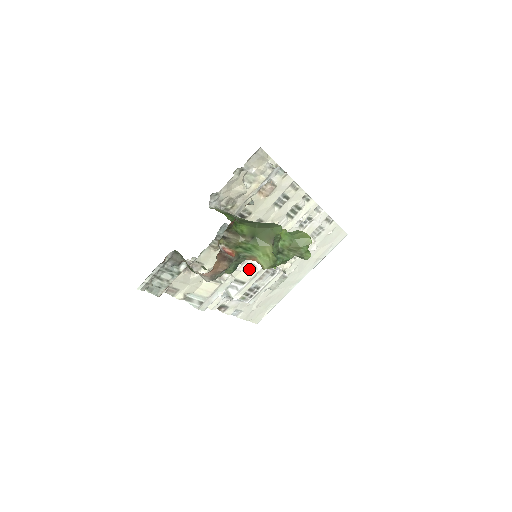
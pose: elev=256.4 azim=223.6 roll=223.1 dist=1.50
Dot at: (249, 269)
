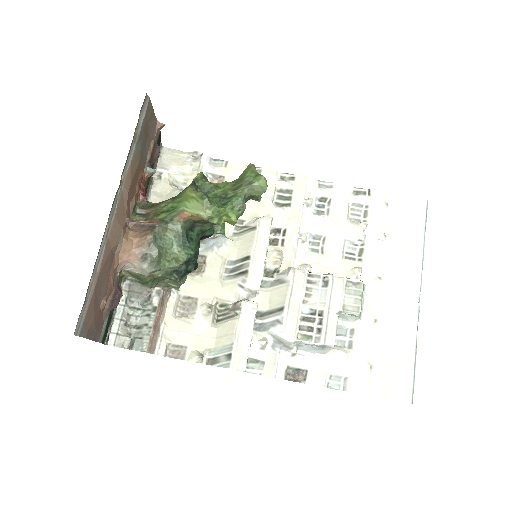
Dot at: (277, 288)
